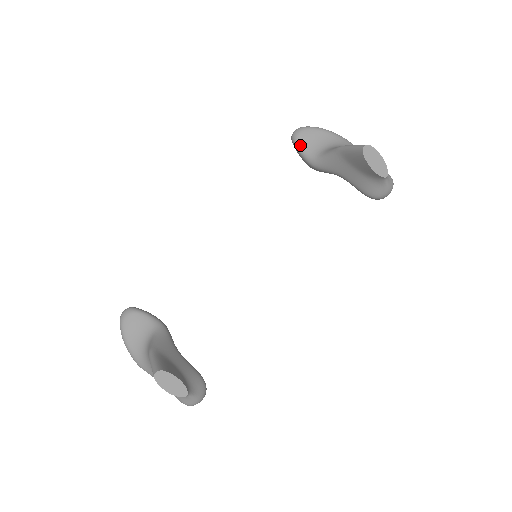
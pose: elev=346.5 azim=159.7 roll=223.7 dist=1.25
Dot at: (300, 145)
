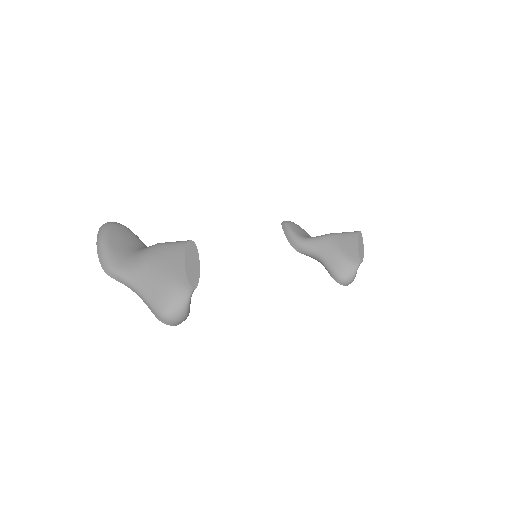
Dot at: (291, 227)
